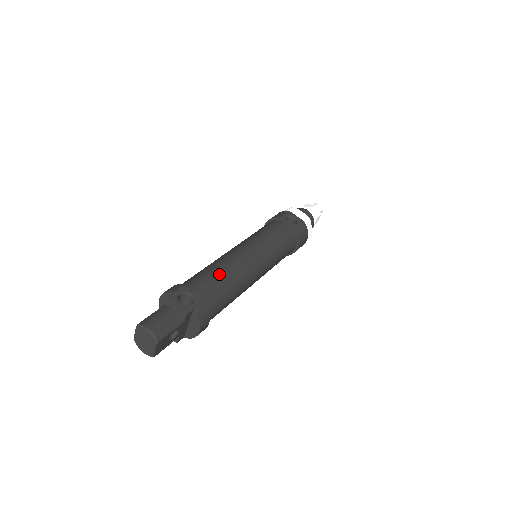
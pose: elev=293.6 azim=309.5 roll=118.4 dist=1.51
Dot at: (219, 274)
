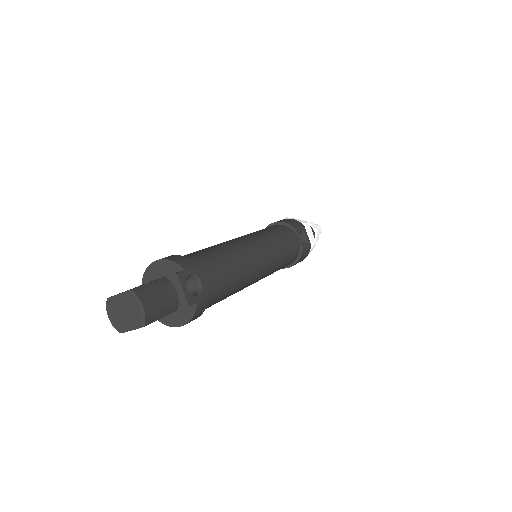
Dot at: (231, 269)
